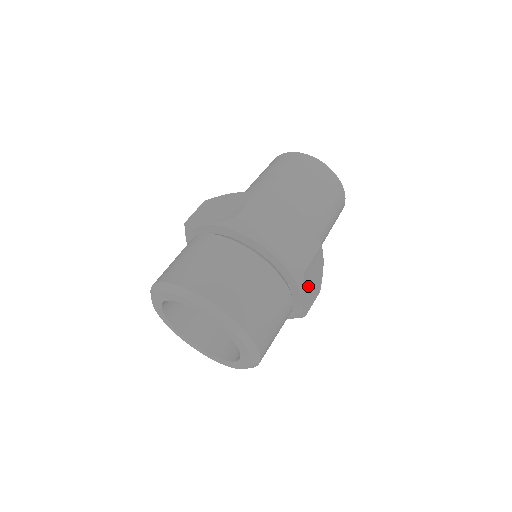
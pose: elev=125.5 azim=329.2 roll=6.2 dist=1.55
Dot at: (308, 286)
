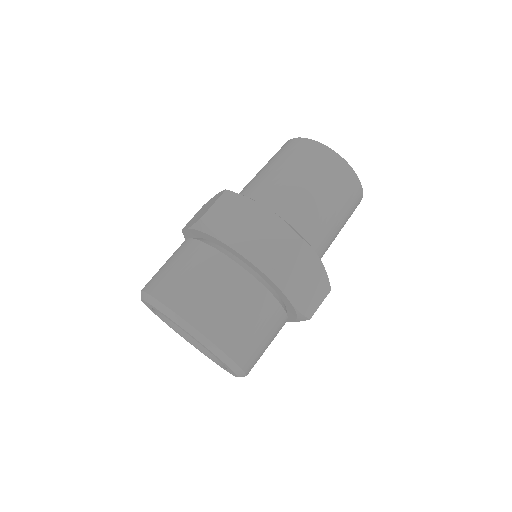
Dot at: (296, 284)
